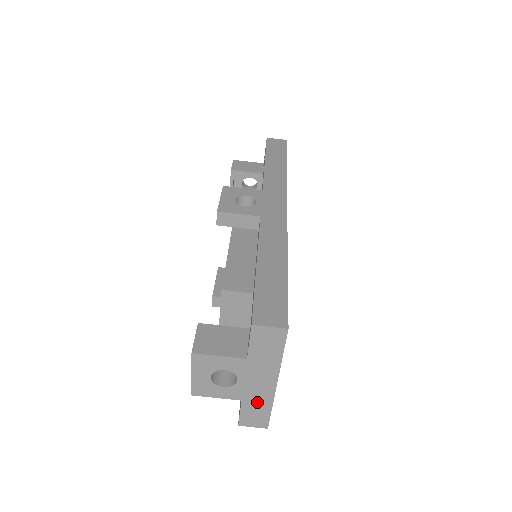
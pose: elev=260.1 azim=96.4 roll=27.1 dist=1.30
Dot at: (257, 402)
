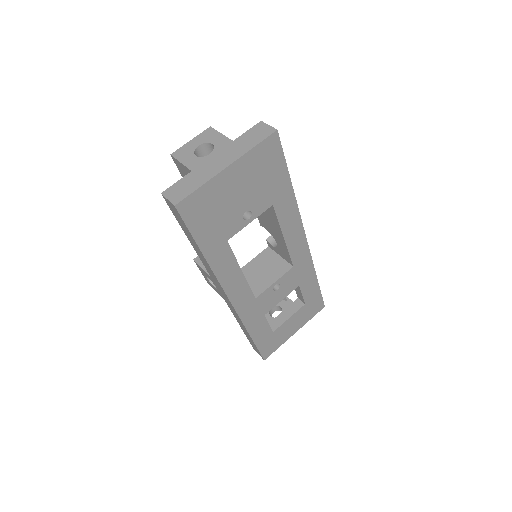
Dot at: (199, 177)
